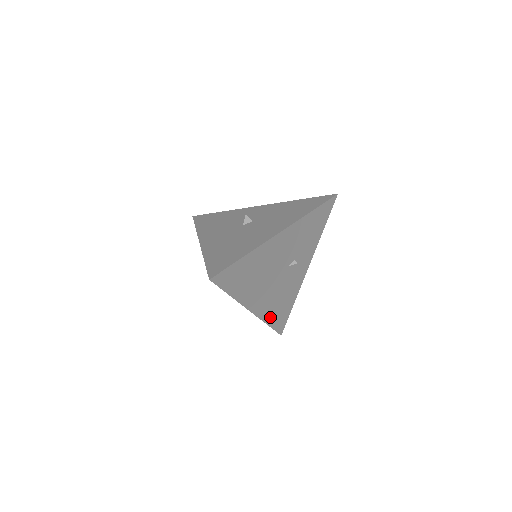
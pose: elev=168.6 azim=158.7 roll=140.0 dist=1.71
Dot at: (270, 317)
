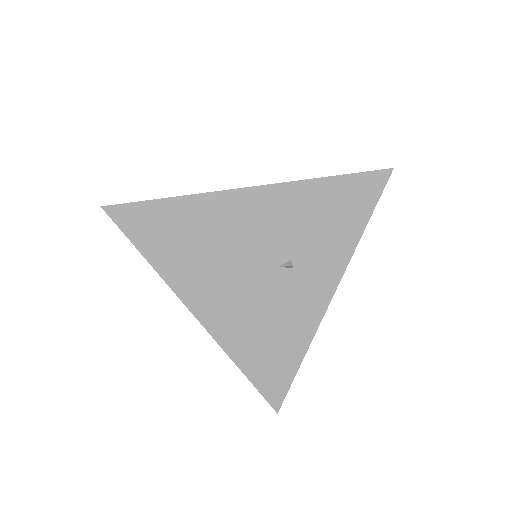
Dot at: (243, 354)
